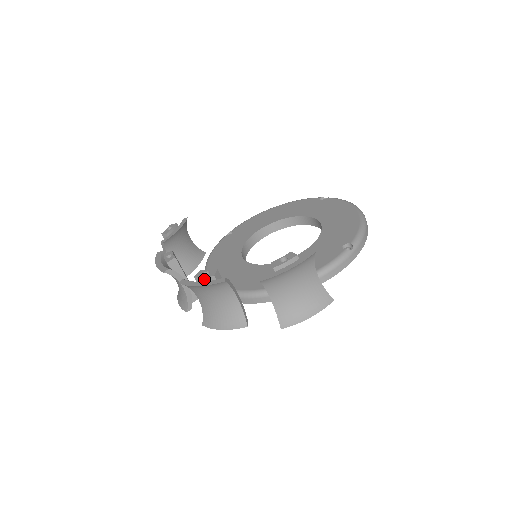
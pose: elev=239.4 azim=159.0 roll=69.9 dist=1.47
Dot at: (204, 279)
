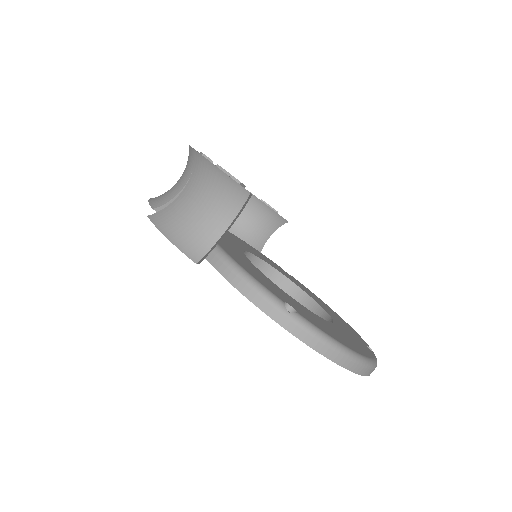
Dot at: occluded
